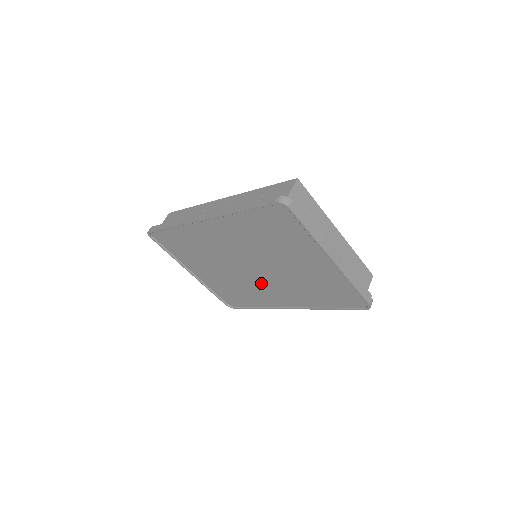
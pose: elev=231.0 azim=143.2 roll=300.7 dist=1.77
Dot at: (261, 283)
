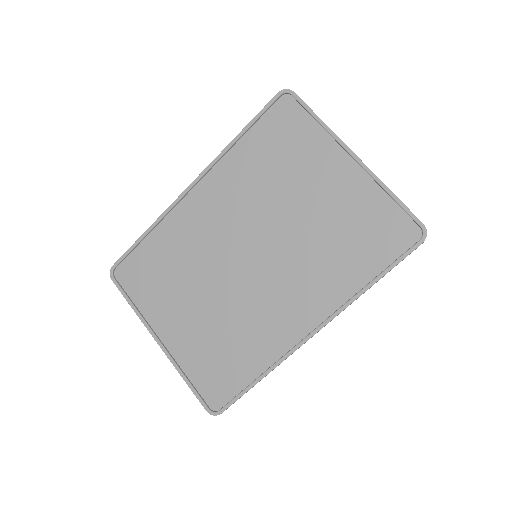
Dot at: (265, 291)
